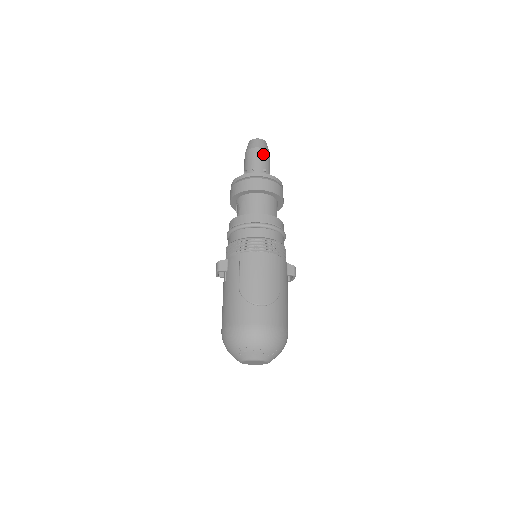
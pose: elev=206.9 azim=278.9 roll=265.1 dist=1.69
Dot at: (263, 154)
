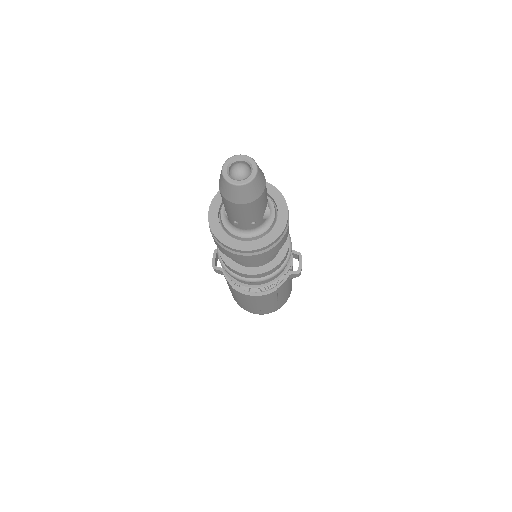
Dot at: (248, 209)
